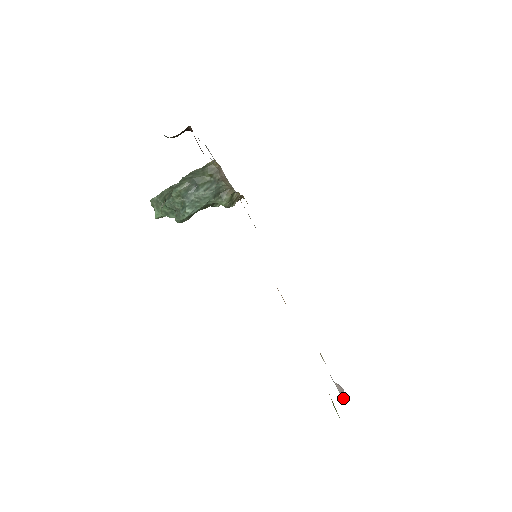
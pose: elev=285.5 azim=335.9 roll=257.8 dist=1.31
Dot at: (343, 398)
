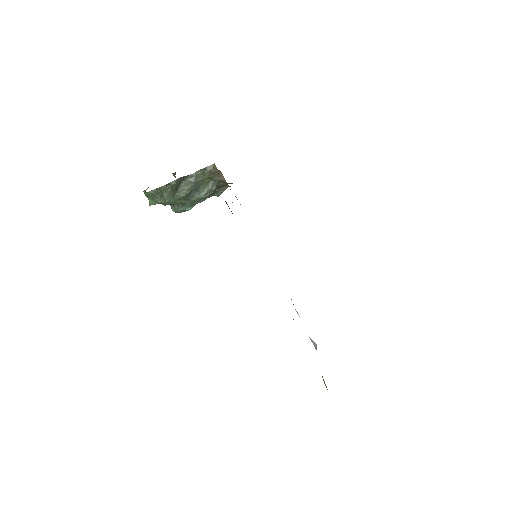
Dot at: (314, 346)
